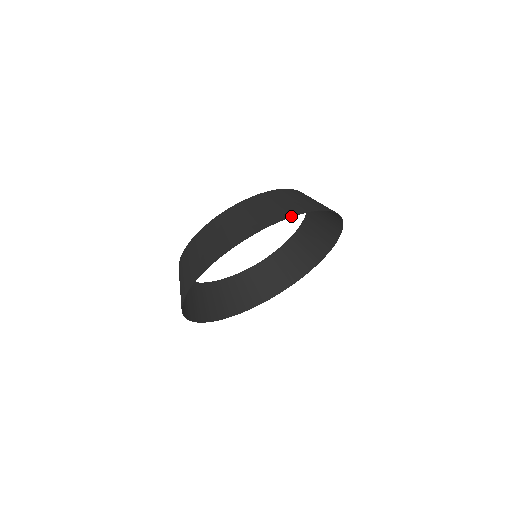
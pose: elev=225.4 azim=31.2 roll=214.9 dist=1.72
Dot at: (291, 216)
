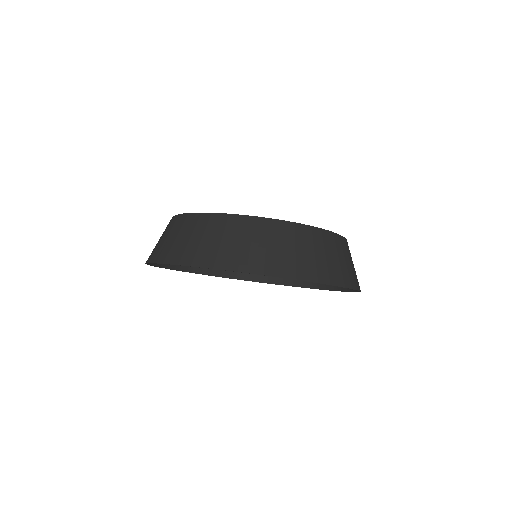
Dot at: (237, 271)
